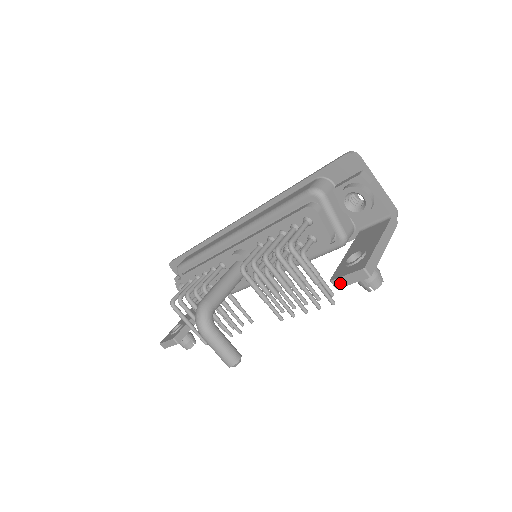
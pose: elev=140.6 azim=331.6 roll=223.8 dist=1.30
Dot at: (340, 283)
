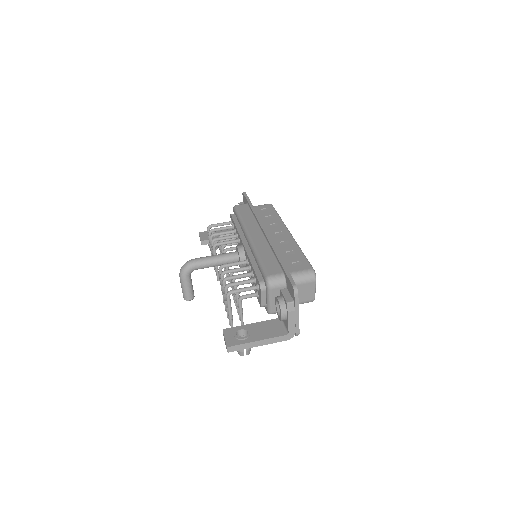
Dot at: occluded
